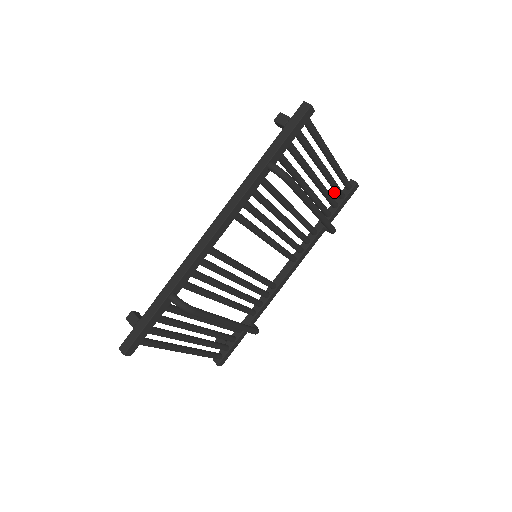
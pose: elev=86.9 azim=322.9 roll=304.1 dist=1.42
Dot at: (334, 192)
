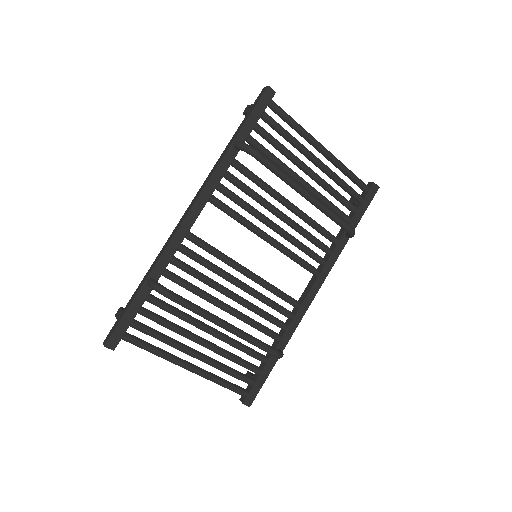
Dot at: (353, 199)
